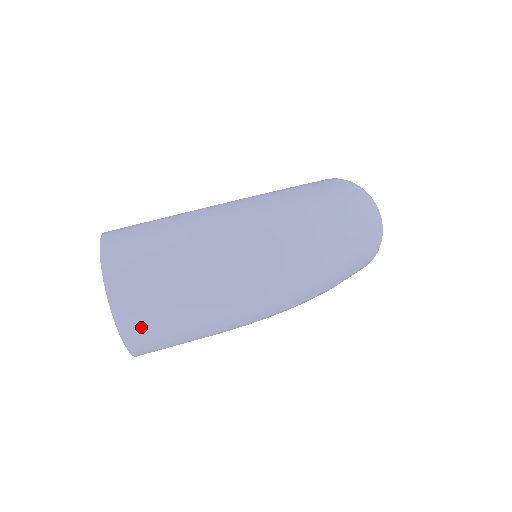
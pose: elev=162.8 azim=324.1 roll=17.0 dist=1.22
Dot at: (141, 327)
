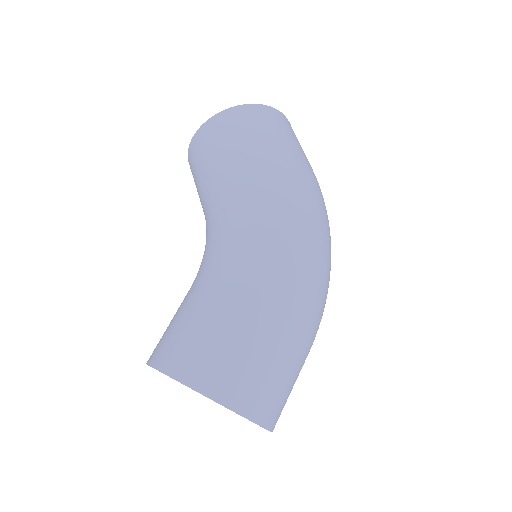
Dot at: occluded
